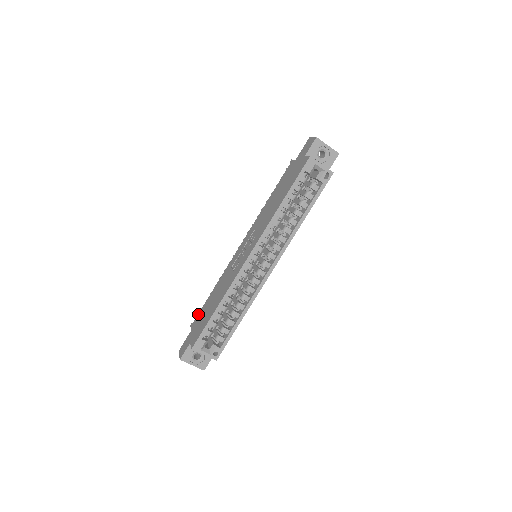
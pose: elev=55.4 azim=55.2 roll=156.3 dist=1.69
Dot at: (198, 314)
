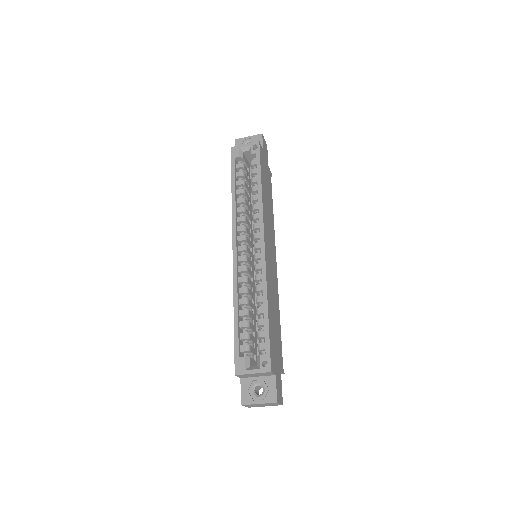
Dot at: occluded
